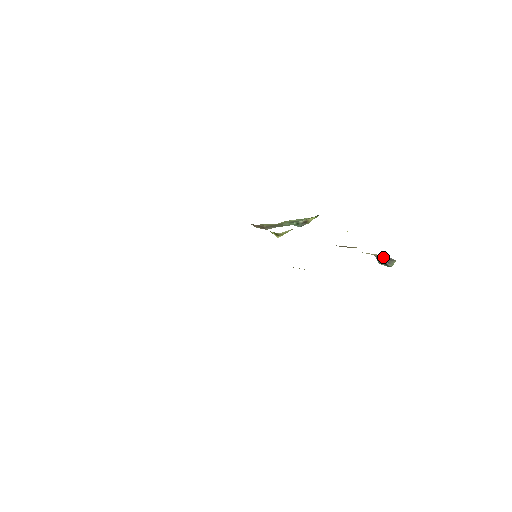
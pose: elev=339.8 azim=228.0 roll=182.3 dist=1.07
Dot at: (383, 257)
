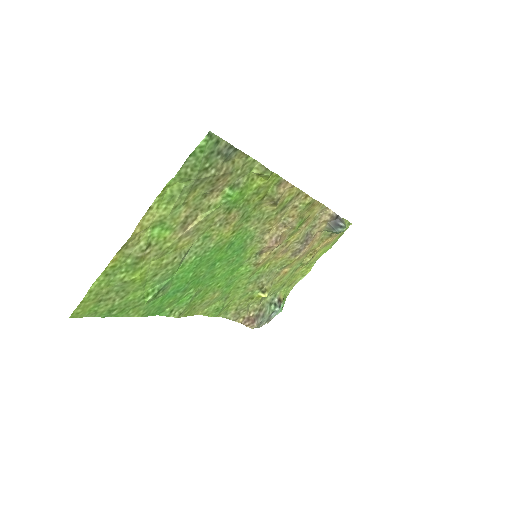
Dot at: (333, 214)
